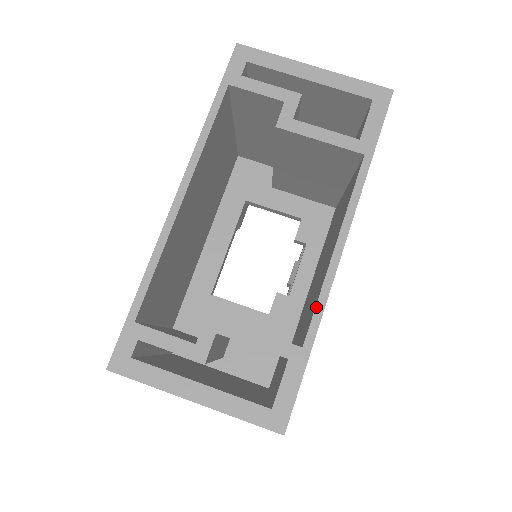
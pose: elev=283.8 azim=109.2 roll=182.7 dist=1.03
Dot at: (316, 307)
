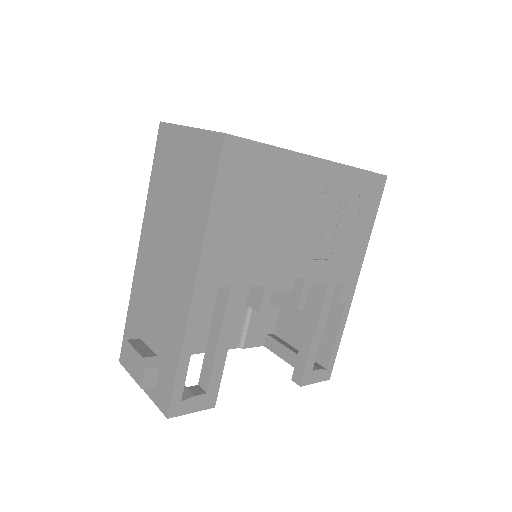
Dot at: (288, 150)
